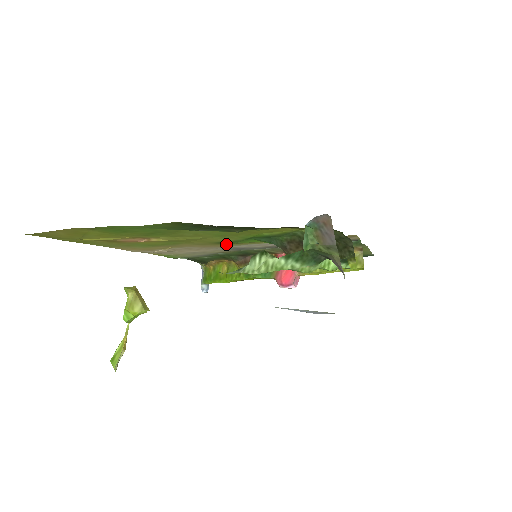
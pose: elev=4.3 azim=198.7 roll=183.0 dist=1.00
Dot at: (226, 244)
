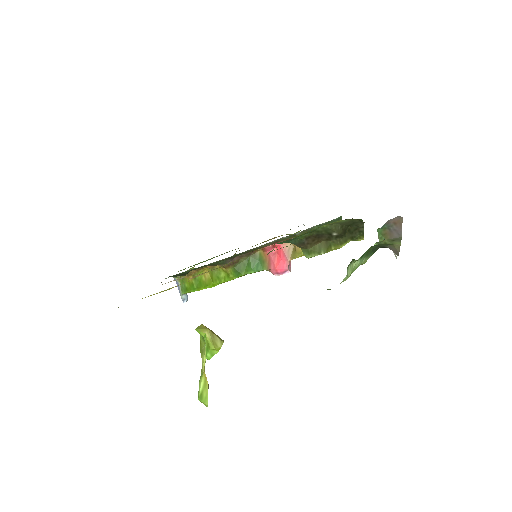
Dot at: occluded
